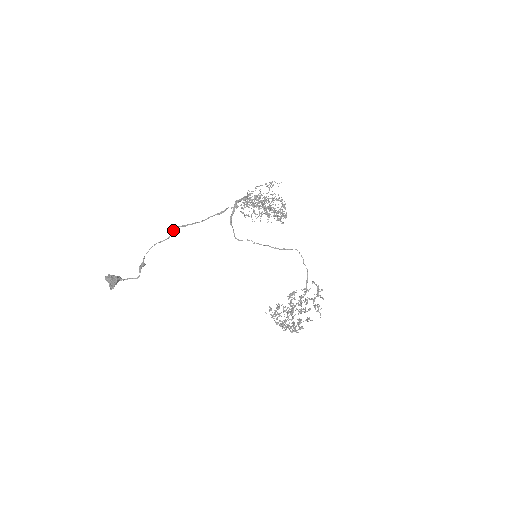
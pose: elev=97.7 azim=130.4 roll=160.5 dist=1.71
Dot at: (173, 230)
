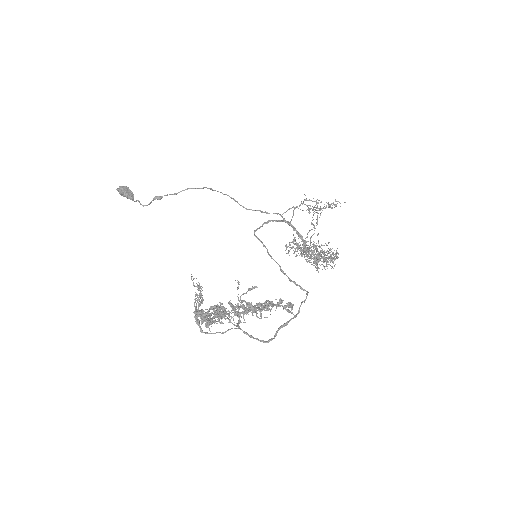
Dot at: (212, 189)
